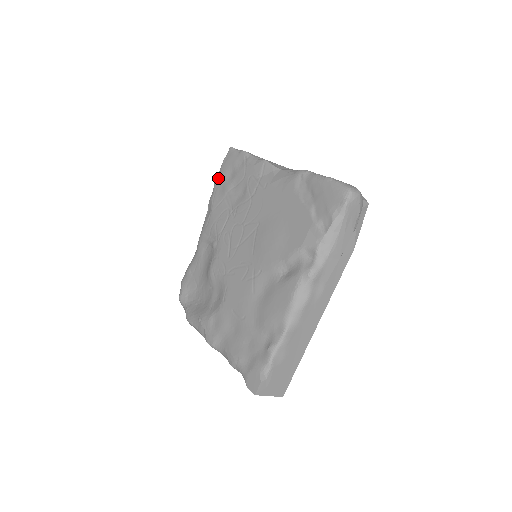
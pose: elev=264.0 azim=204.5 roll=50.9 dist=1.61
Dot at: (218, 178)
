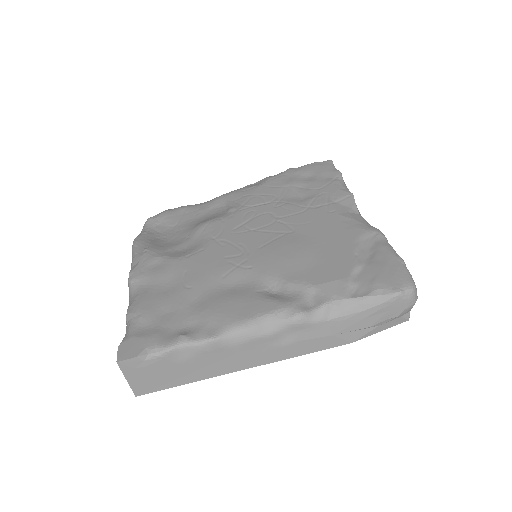
Dot at: (294, 169)
